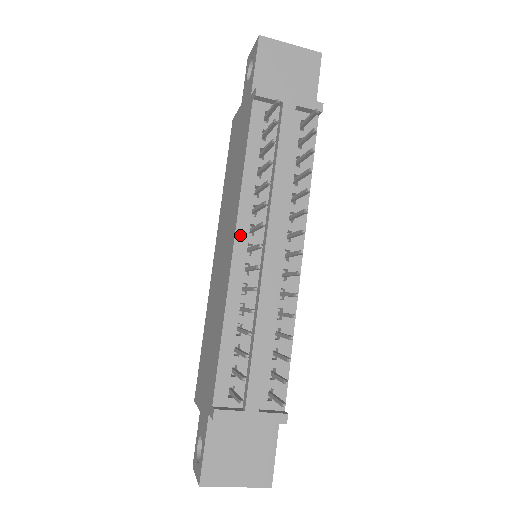
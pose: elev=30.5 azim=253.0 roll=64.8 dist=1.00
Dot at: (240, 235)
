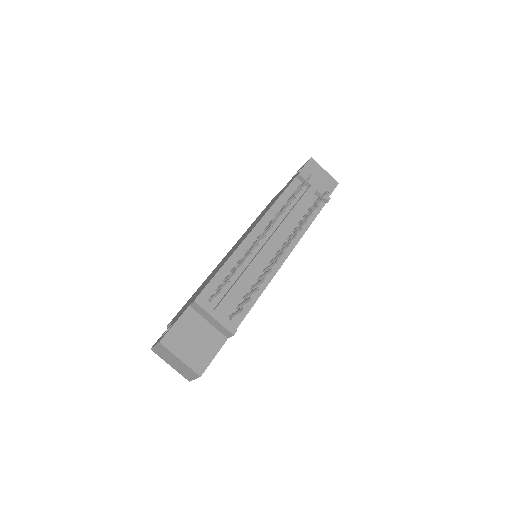
Dot at: (258, 227)
